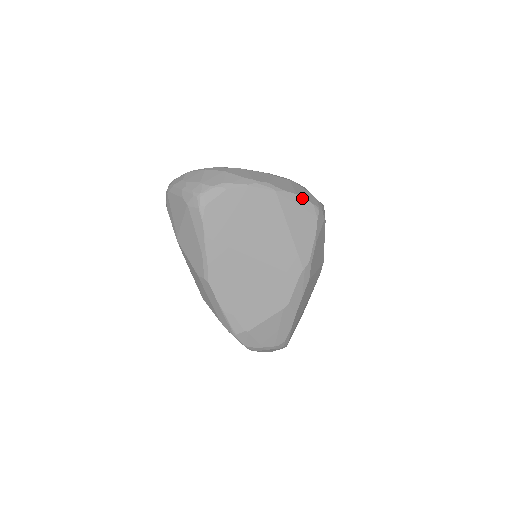
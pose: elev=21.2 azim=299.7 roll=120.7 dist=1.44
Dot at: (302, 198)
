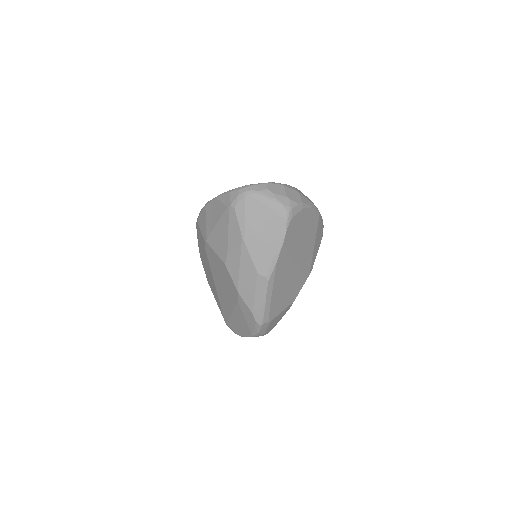
Dot at: occluded
